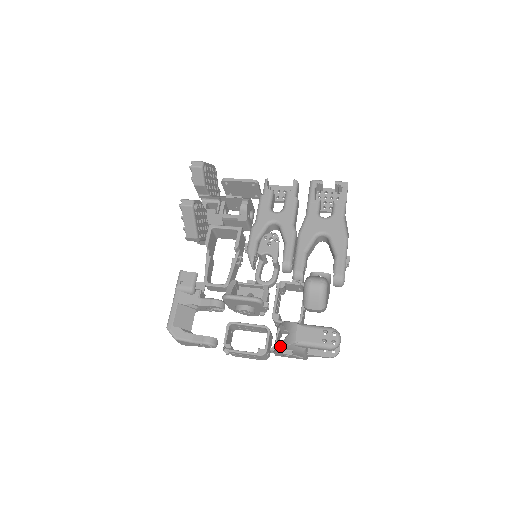
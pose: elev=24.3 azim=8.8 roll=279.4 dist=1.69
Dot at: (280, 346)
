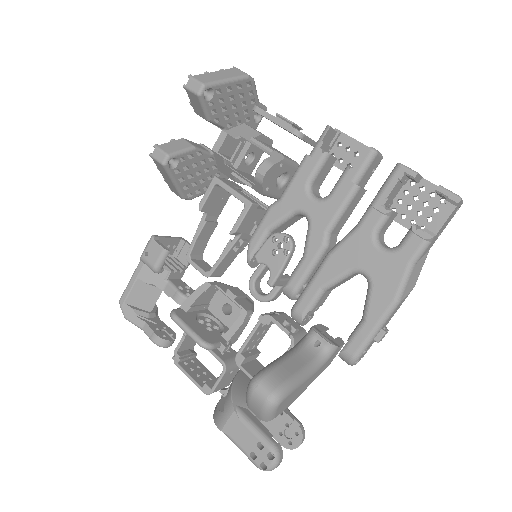
Dot at: (214, 411)
